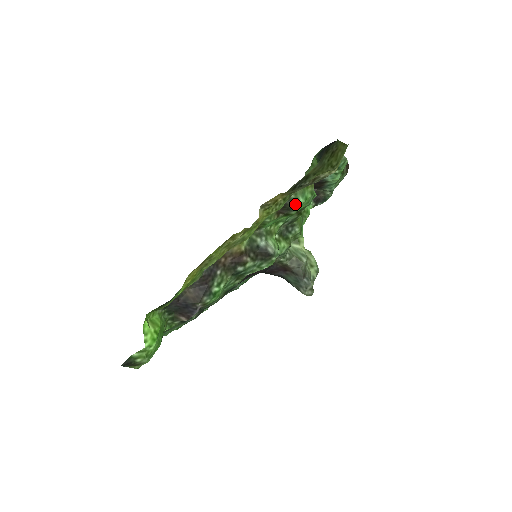
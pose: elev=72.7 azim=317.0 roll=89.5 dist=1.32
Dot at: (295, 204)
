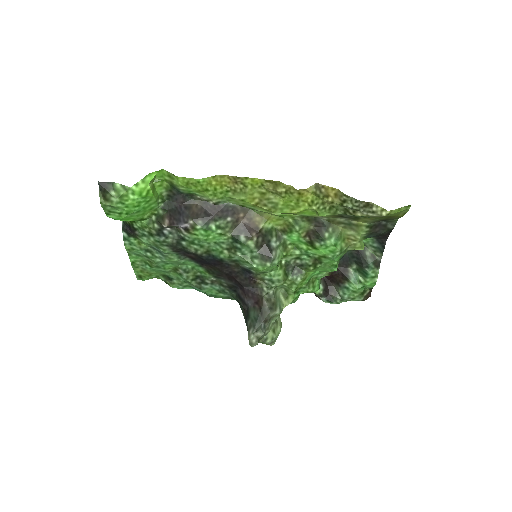
Dot at: (326, 237)
